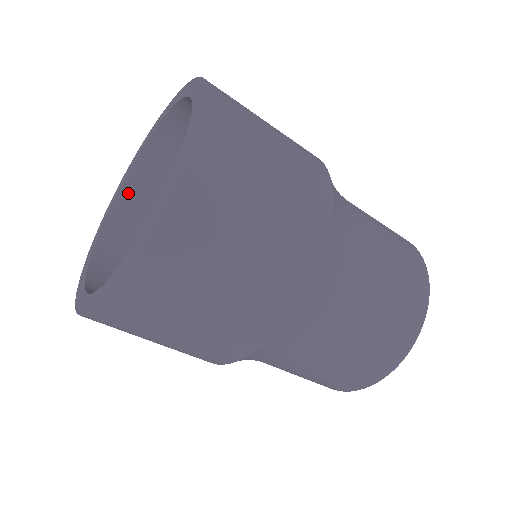
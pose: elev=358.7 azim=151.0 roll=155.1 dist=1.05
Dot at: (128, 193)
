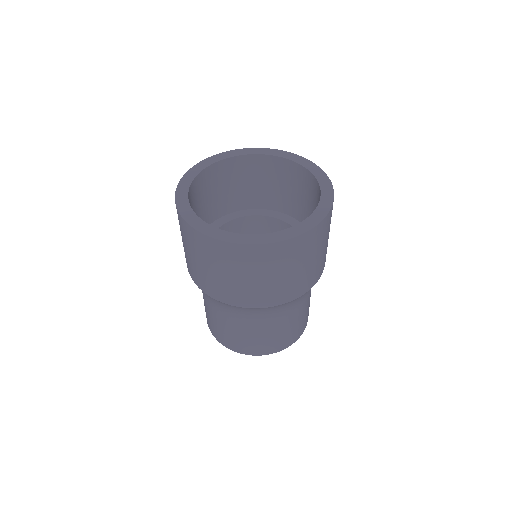
Dot at: (192, 189)
